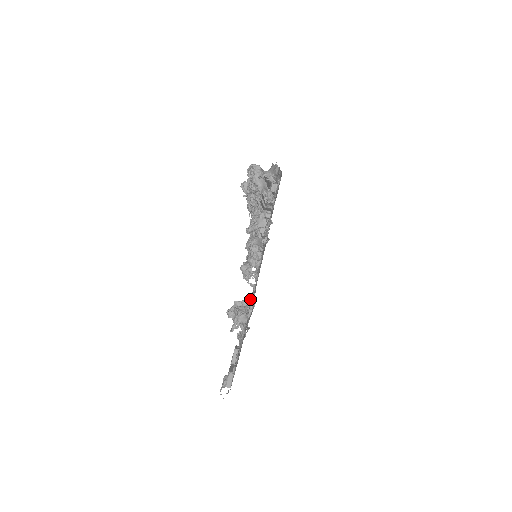
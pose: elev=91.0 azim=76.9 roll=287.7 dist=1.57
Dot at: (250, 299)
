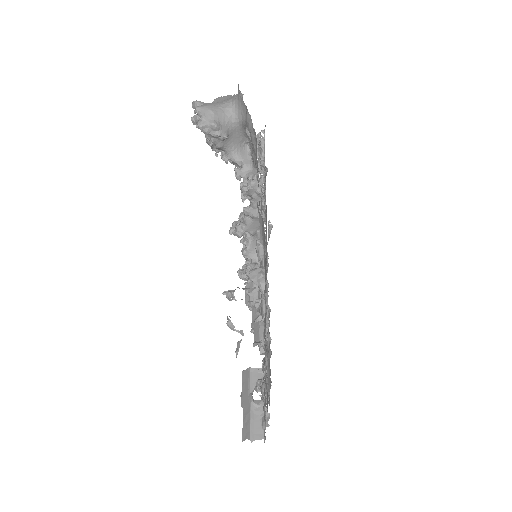
Dot at: occluded
